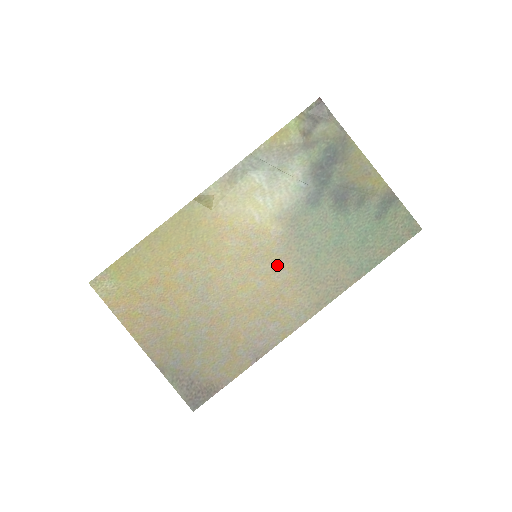
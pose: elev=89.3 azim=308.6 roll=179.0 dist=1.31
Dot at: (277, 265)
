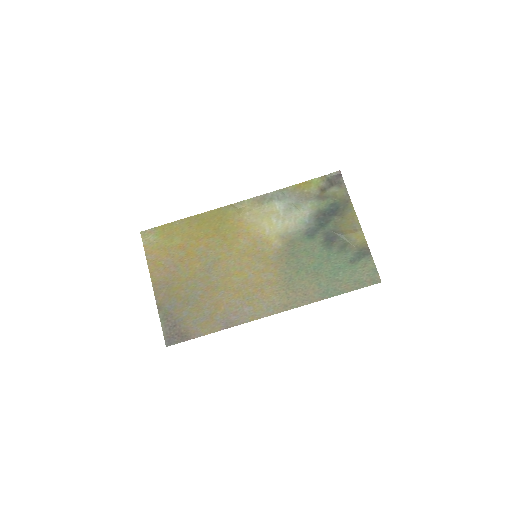
Dot at: (268, 268)
